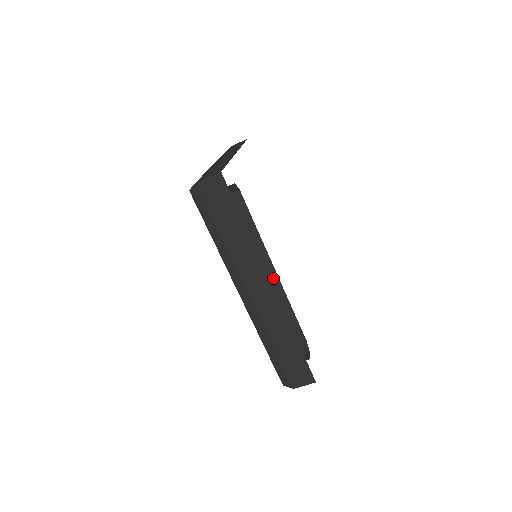
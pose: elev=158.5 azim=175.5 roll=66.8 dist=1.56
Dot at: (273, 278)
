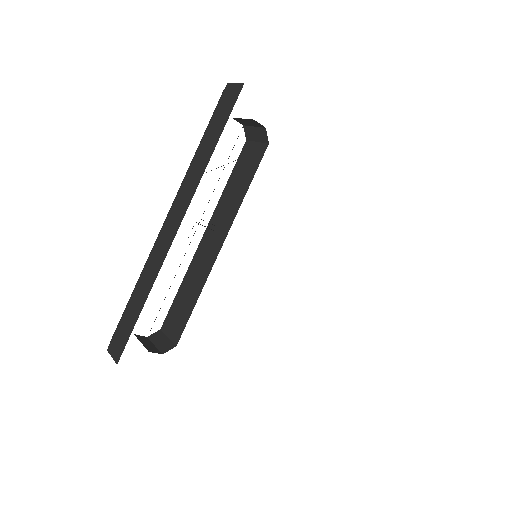
Dot at: (215, 253)
